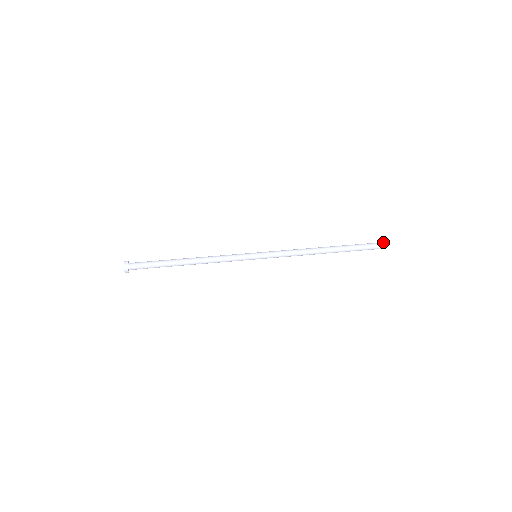
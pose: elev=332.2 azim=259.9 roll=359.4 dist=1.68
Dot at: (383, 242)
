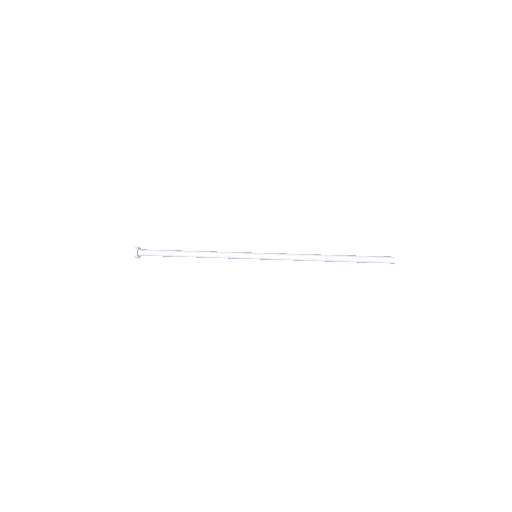
Dot at: occluded
